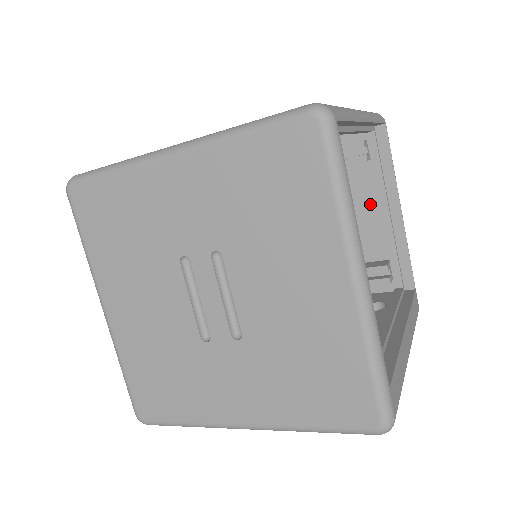
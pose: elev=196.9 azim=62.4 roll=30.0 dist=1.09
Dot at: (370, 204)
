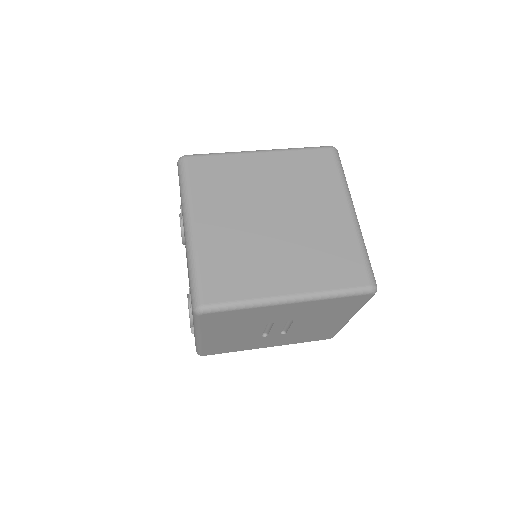
Dot at: occluded
